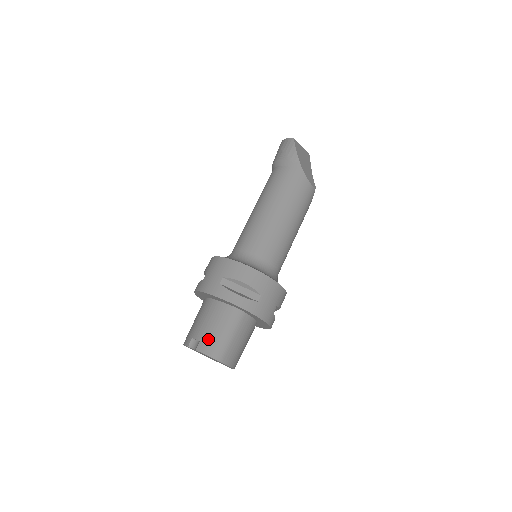
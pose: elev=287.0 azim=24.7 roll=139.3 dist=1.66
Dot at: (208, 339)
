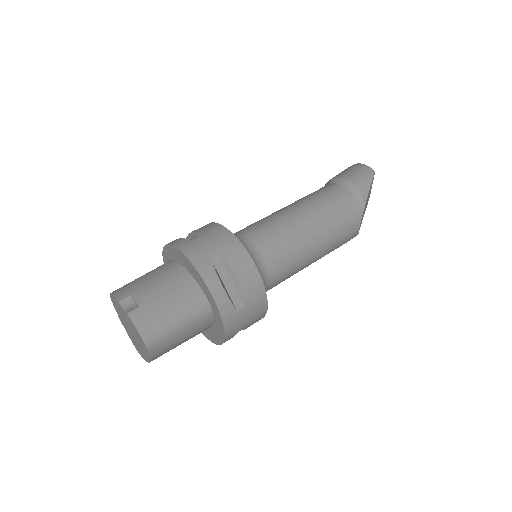
Dot at: (151, 311)
